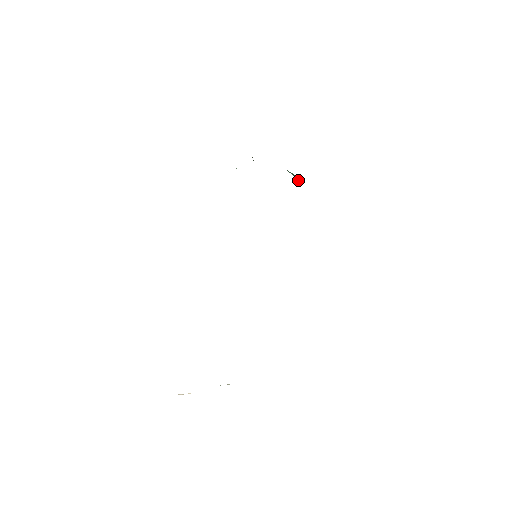
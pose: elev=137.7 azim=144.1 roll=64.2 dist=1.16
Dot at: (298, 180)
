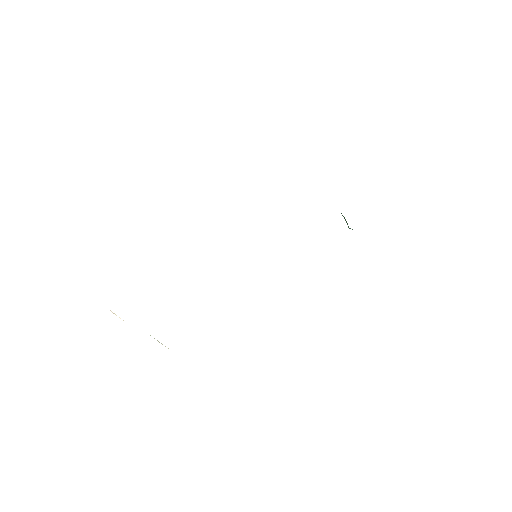
Dot at: (349, 228)
